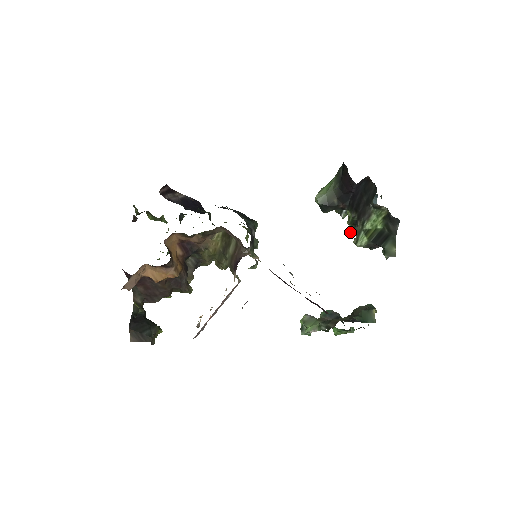
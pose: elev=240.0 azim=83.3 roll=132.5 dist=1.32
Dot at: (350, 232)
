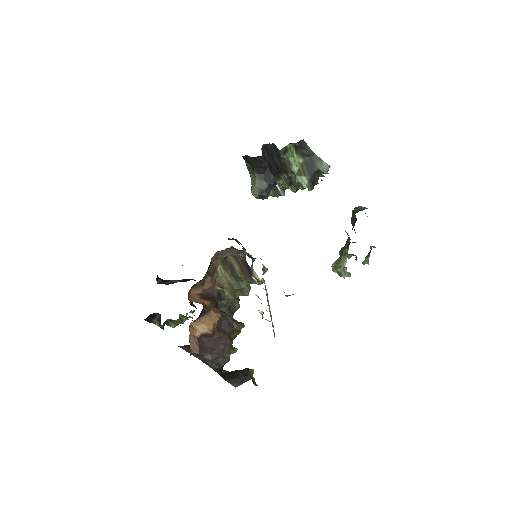
Dot at: (295, 192)
